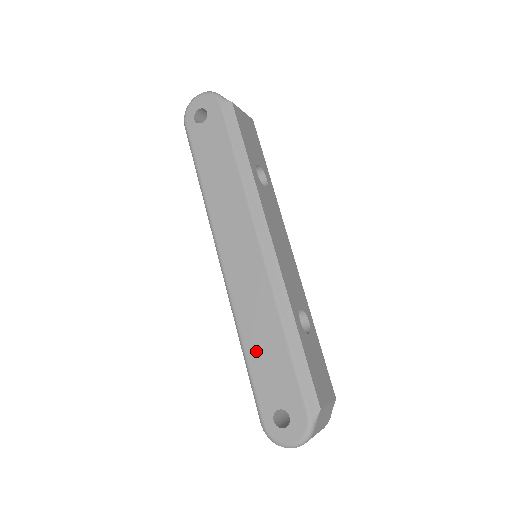
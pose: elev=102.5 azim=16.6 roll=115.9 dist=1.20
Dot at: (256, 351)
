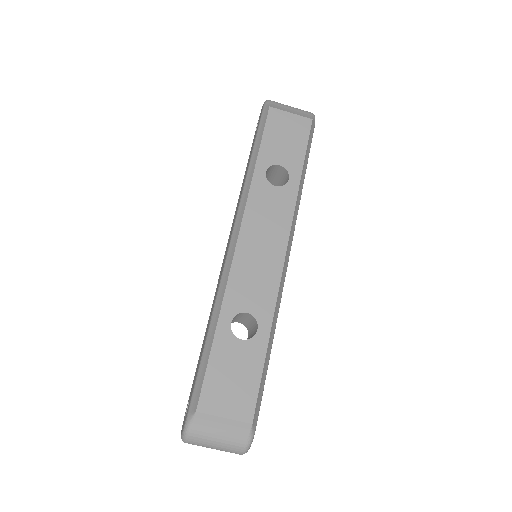
Dot at: (203, 341)
